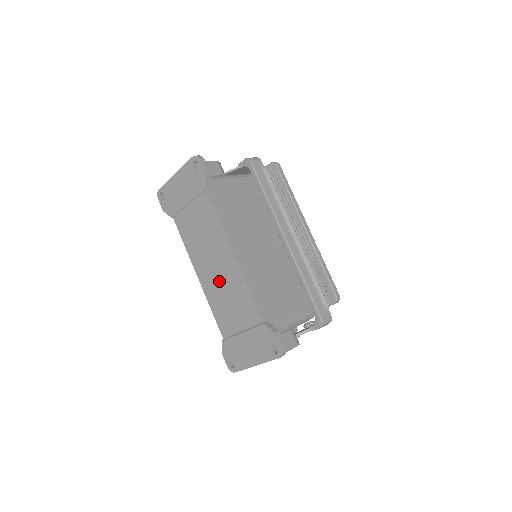
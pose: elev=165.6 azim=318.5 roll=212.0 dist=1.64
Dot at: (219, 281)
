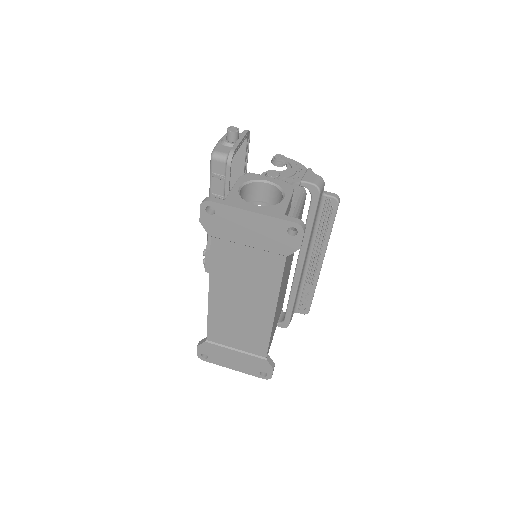
Dot at: (237, 313)
